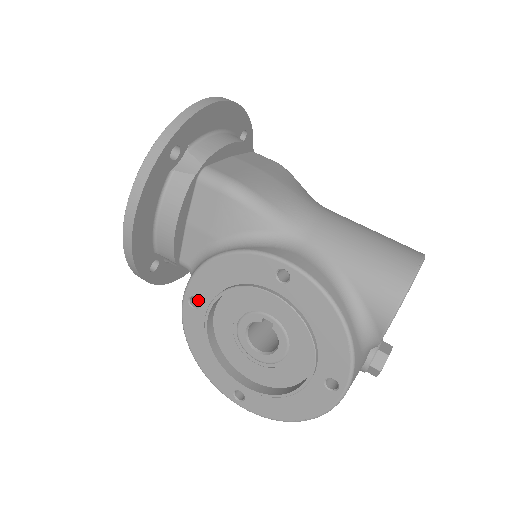
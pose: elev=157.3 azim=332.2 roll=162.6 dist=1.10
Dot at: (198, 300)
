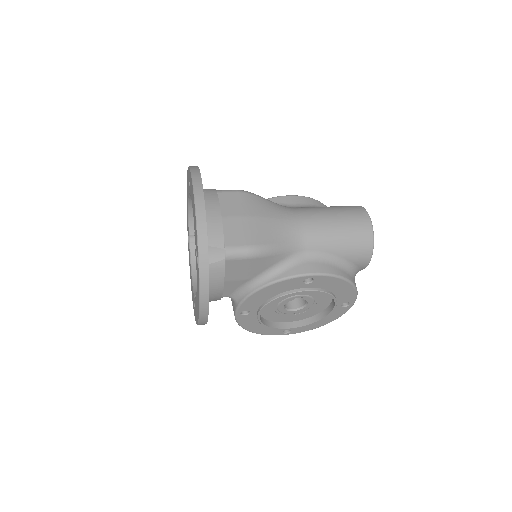
Dot at: (248, 311)
